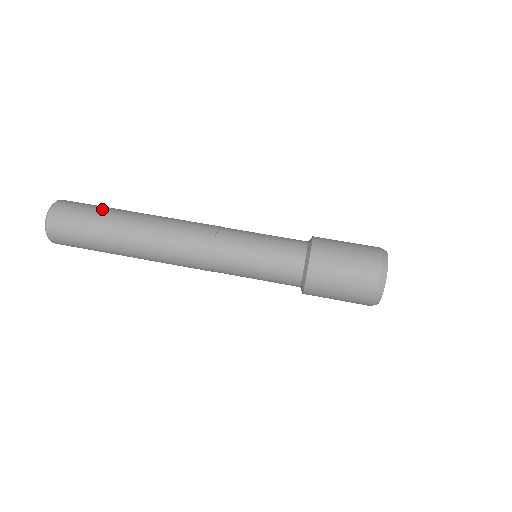
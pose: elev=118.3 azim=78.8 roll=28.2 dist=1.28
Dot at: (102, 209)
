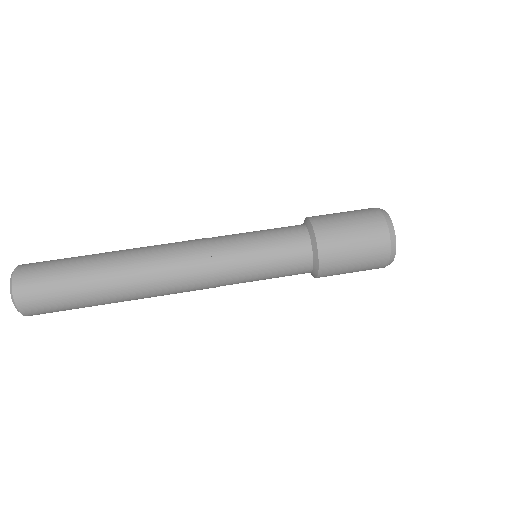
Dot at: occluded
